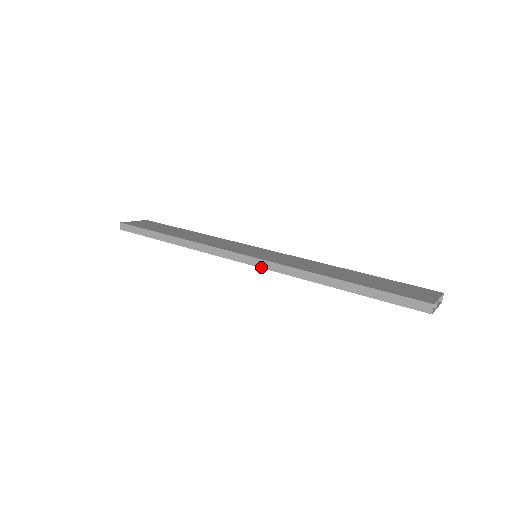
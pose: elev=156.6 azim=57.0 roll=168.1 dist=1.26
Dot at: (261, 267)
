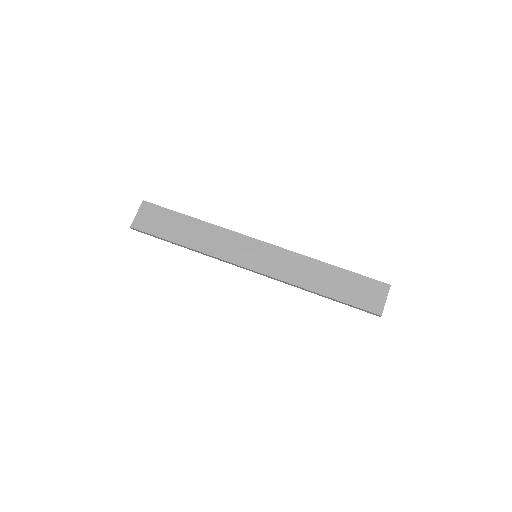
Dot at: occluded
